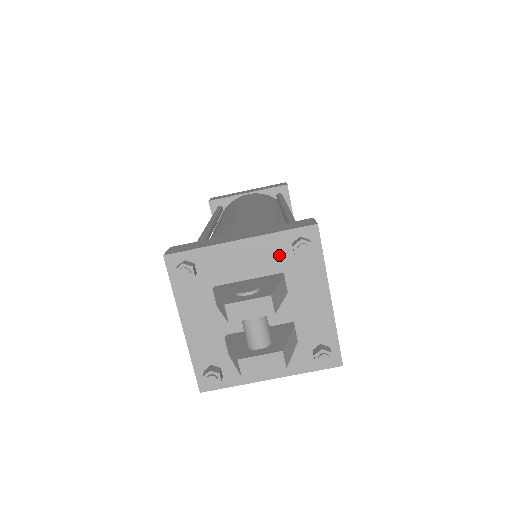
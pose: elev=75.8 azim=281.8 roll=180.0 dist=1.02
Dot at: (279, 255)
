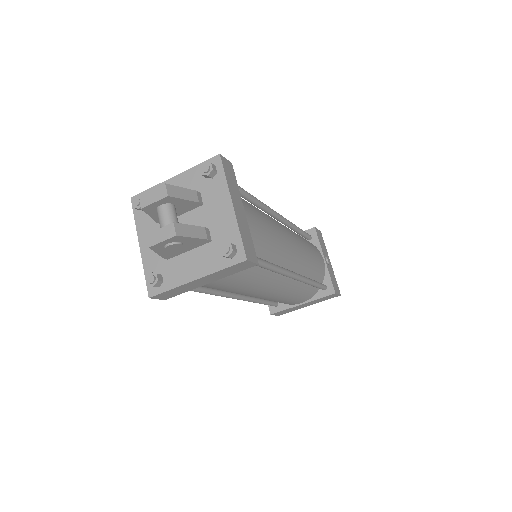
Dot at: (197, 181)
